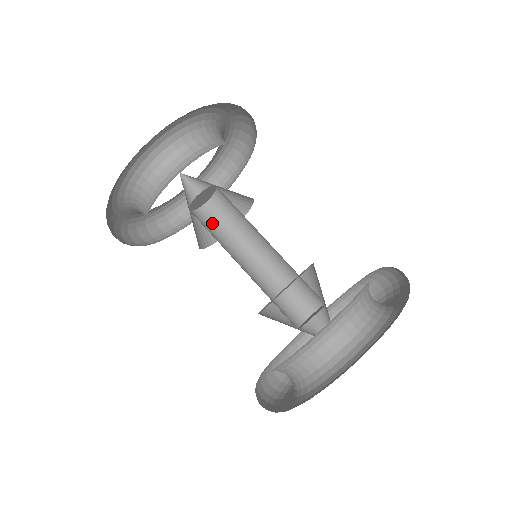
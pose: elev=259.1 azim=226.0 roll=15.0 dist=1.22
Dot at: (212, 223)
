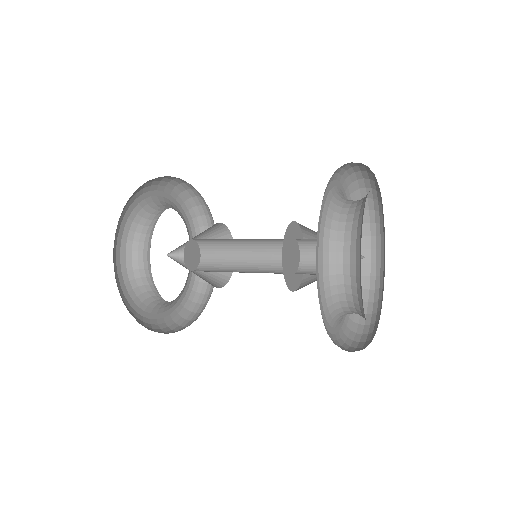
Dot at: (216, 263)
